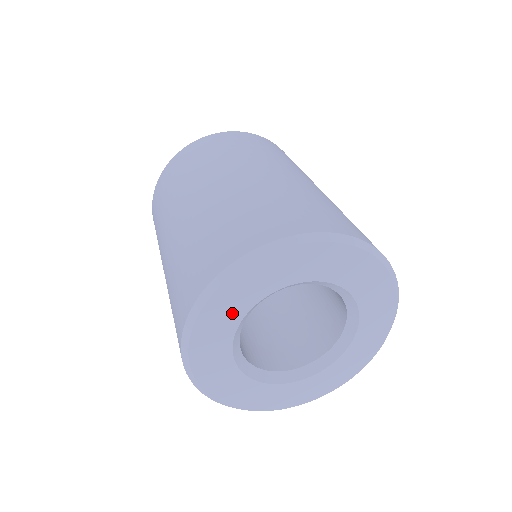
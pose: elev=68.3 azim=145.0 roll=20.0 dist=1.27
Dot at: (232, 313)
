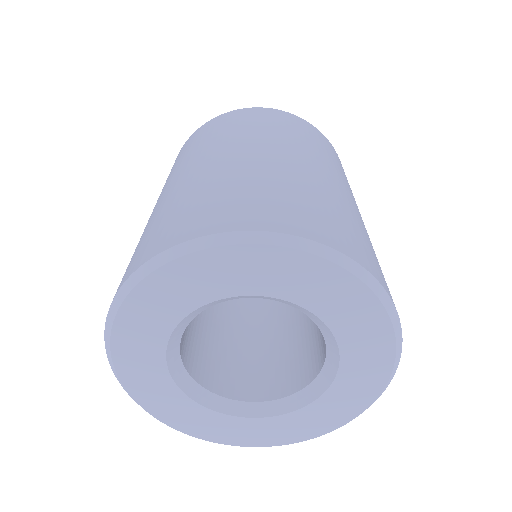
Dot at: (246, 280)
